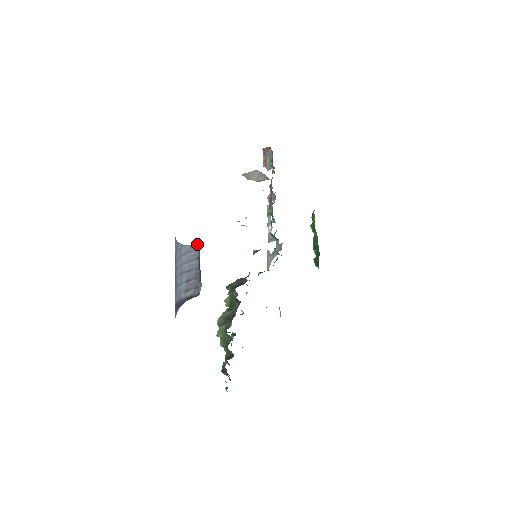
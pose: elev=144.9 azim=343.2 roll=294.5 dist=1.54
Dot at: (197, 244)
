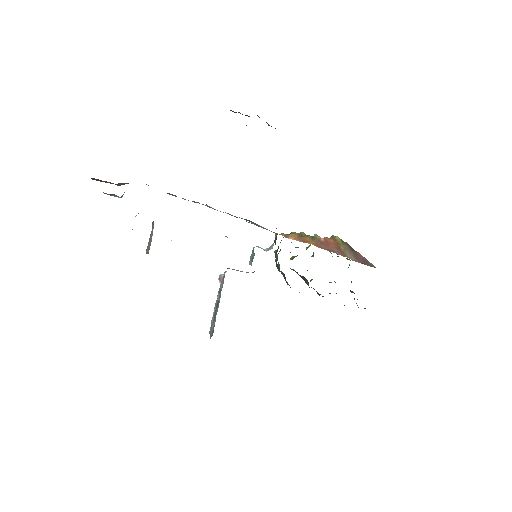
Dot at: occluded
